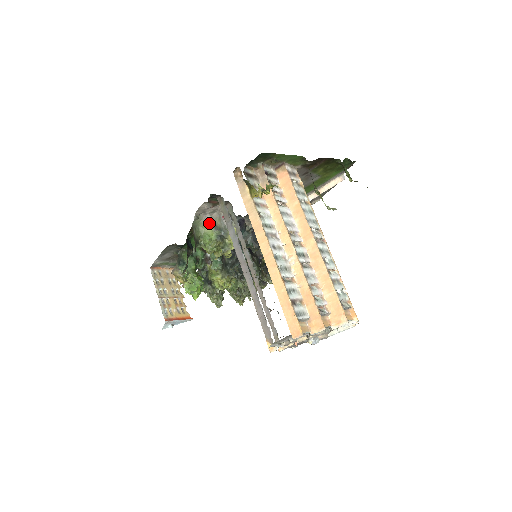
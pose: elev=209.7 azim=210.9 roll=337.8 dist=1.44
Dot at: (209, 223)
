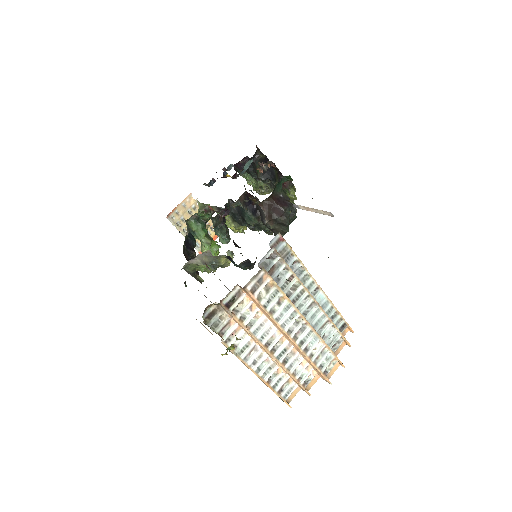
Dot at: (197, 263)
